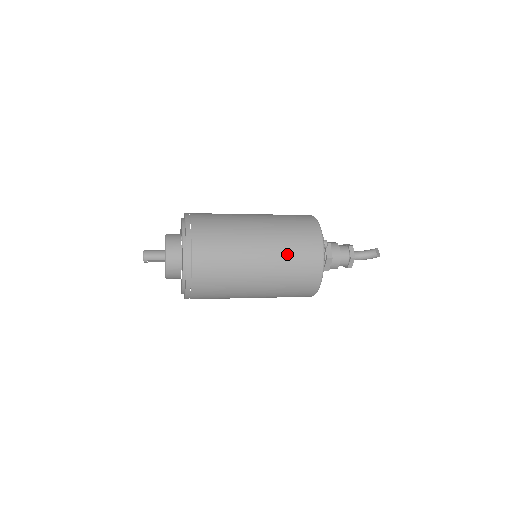
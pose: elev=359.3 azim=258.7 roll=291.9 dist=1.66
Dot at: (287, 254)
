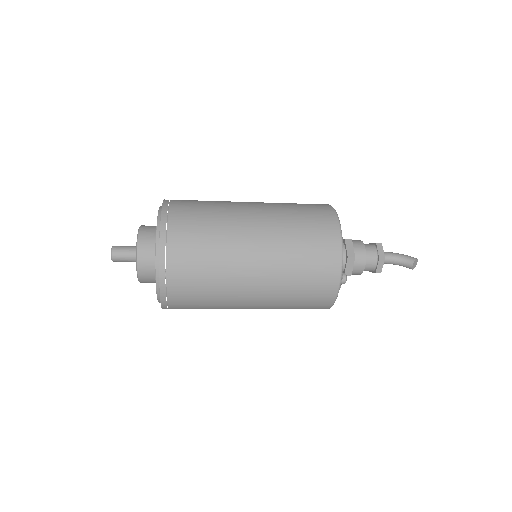
Dot at: (288, 299)
